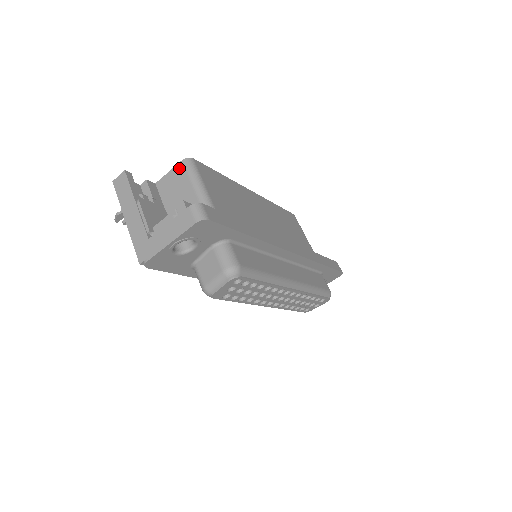
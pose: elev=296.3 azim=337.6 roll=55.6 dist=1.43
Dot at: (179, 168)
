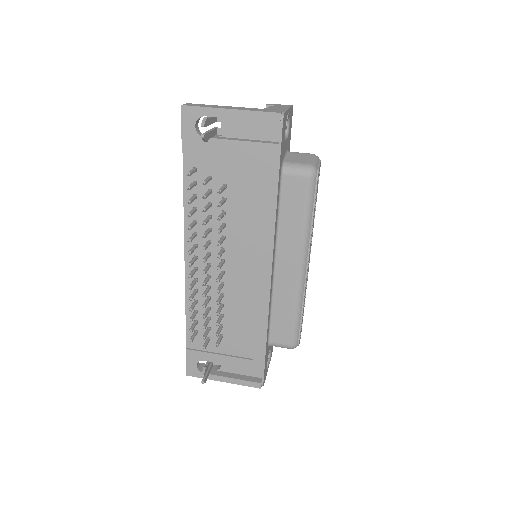
Dot at: occluded
